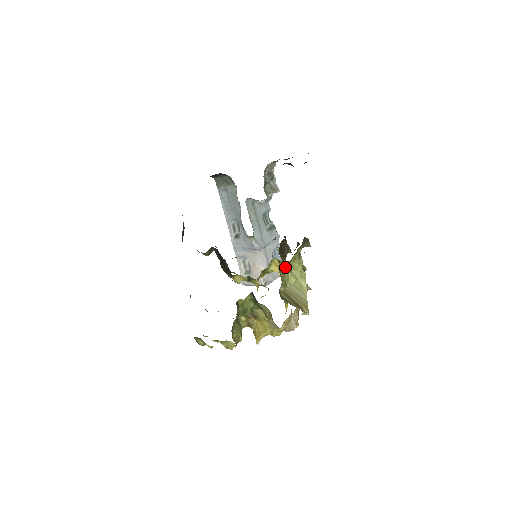
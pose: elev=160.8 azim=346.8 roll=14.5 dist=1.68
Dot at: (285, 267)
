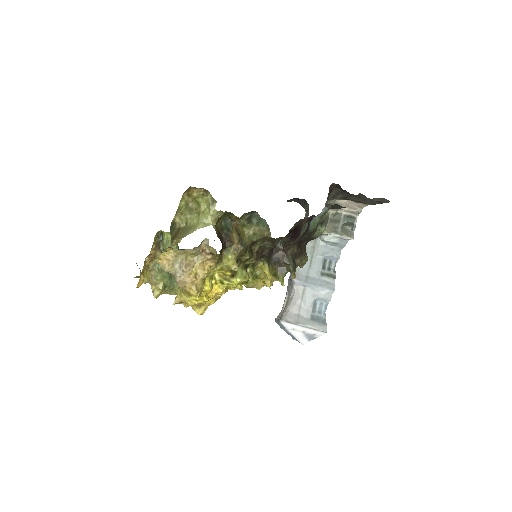
Dot at: (197, 208)
